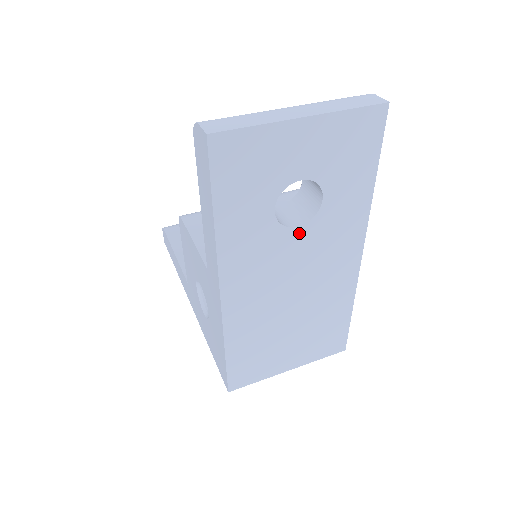
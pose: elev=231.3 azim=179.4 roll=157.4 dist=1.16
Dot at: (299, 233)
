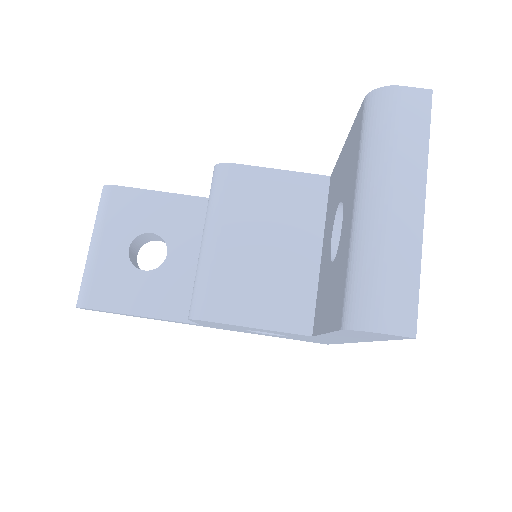
Dot at: occluded
